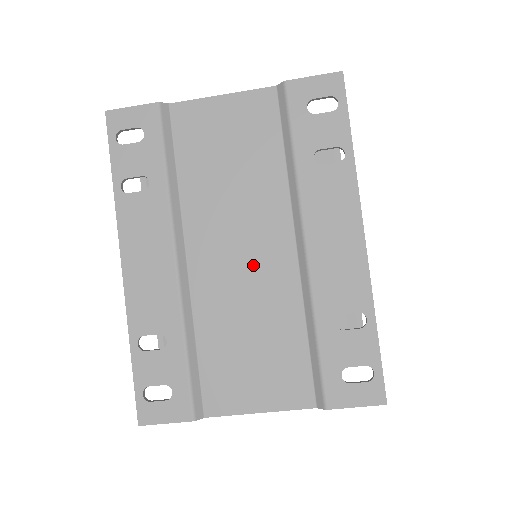
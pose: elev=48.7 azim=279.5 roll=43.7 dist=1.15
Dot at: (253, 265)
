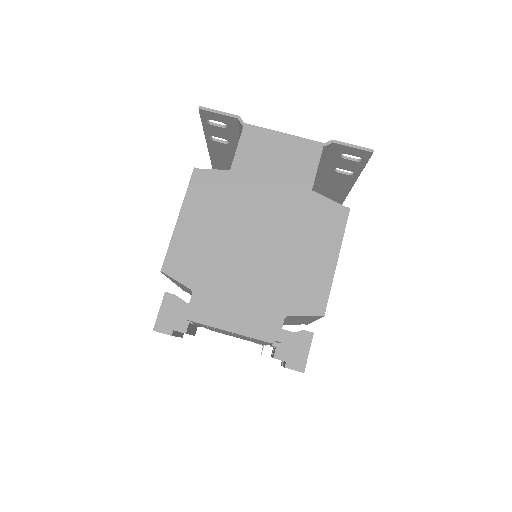
Dot at: occluded
